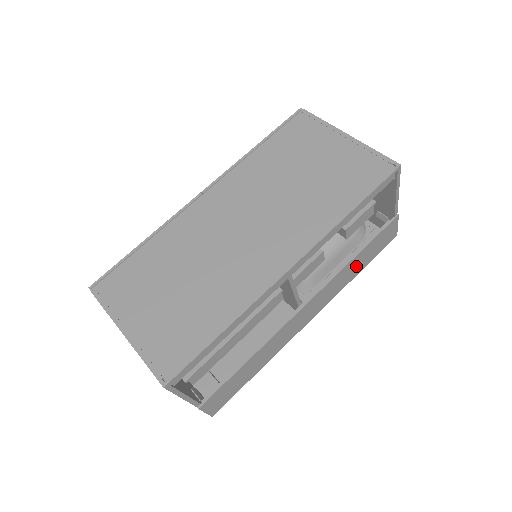
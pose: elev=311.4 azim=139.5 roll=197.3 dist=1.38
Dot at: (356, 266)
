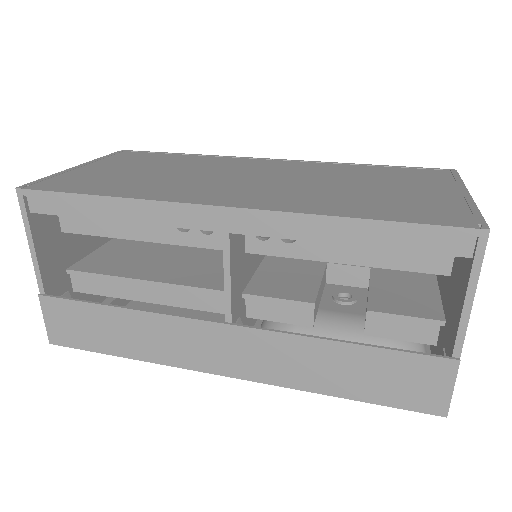
Dot at: (339, 370)
